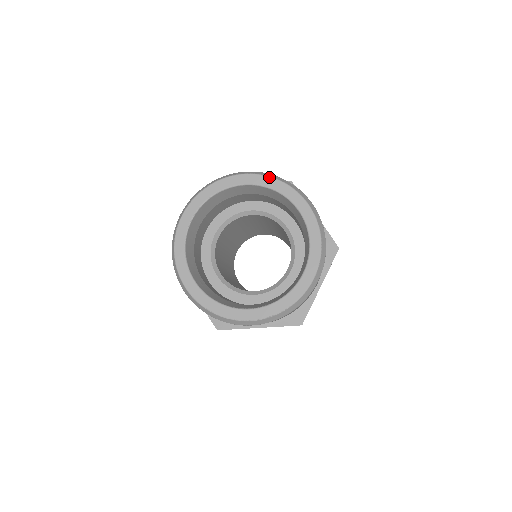
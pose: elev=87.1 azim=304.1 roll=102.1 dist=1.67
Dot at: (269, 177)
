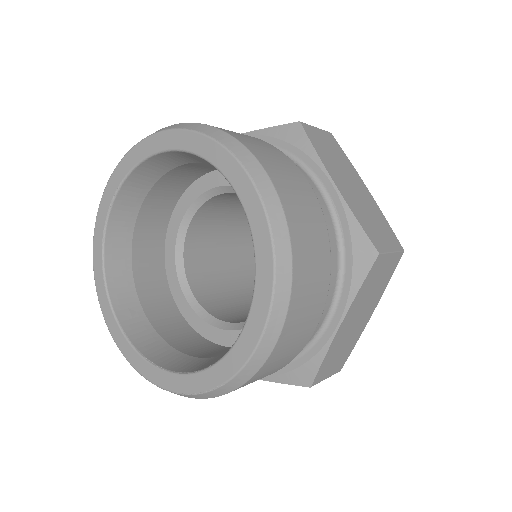
Dot at: (195, 133)
